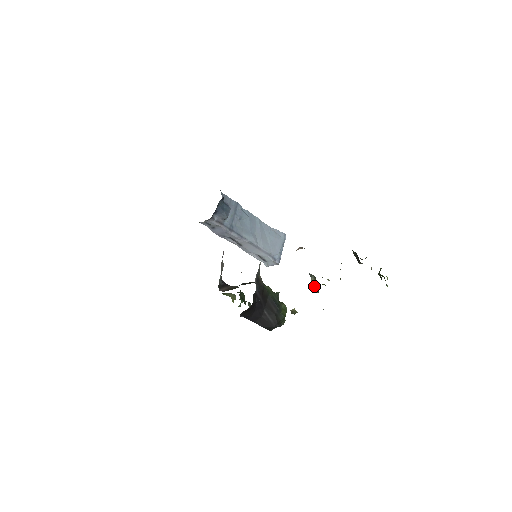
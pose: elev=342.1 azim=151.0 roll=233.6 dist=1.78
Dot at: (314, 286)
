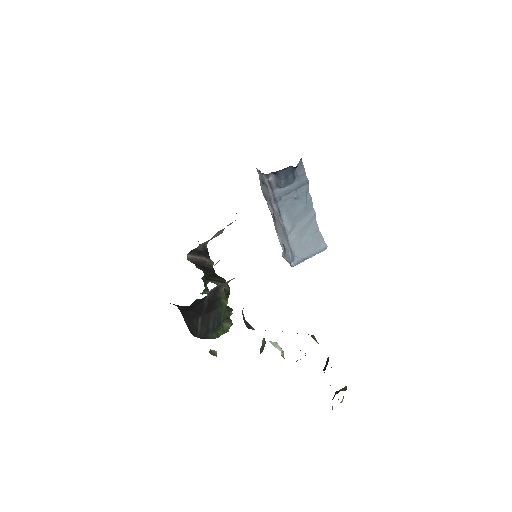
Dot at: (262, 346)
